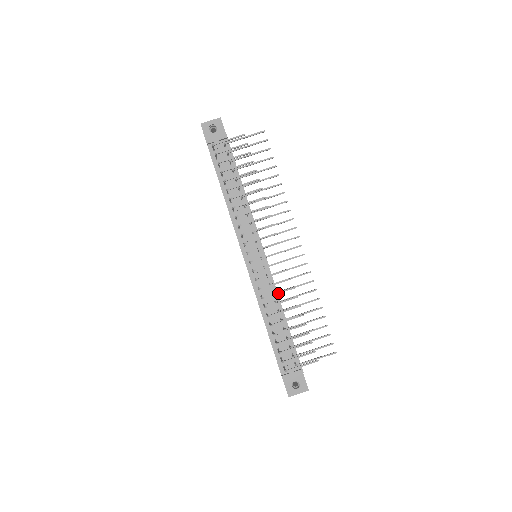
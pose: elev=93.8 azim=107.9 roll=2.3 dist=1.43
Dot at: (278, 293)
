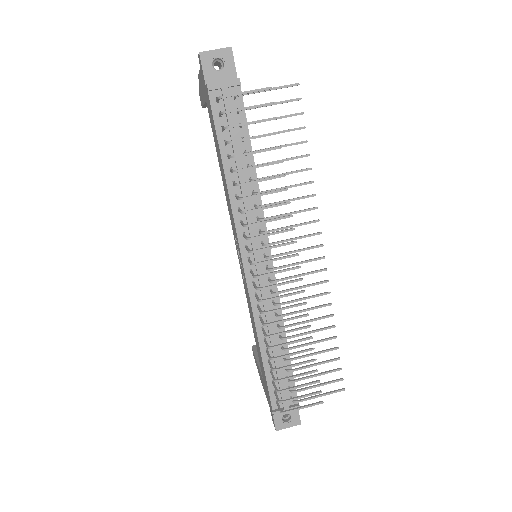
Dot at: (286, 320)
